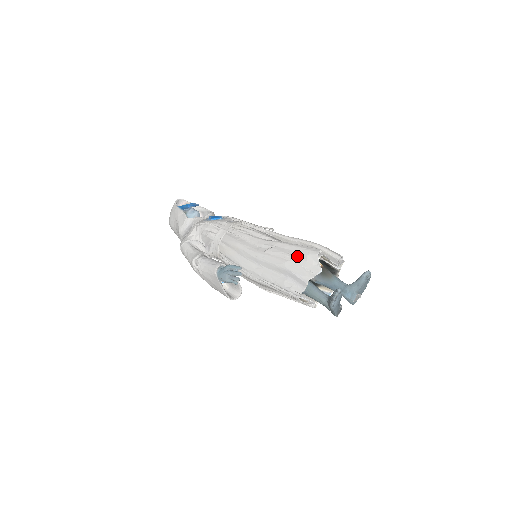
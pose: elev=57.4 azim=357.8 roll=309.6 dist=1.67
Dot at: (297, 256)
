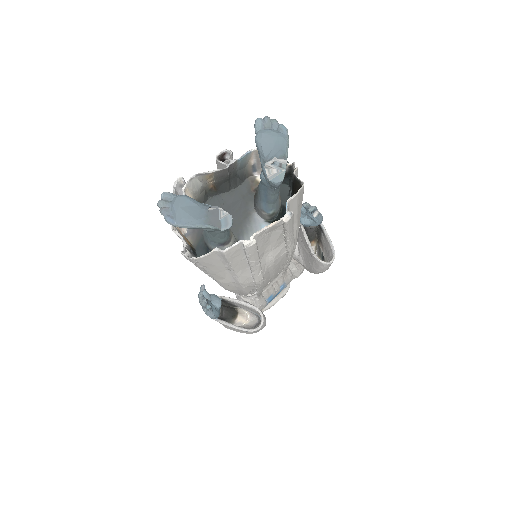
Dot at: occluded
